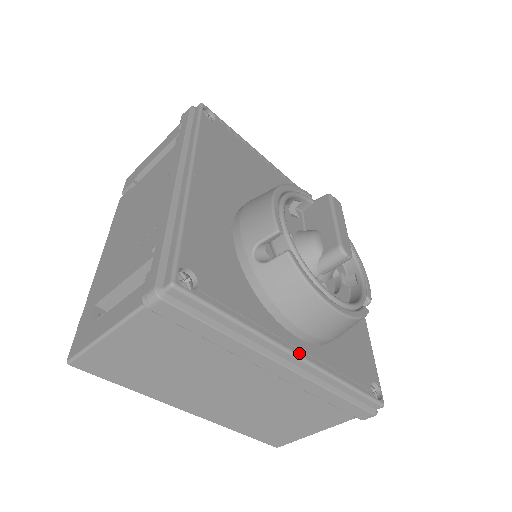
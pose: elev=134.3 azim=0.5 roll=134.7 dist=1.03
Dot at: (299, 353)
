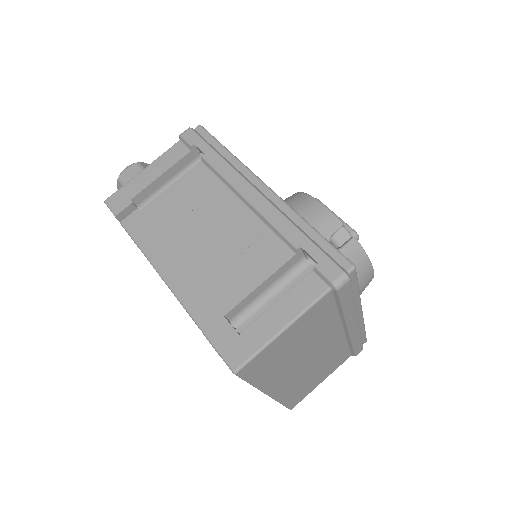
Dot at: occluded
